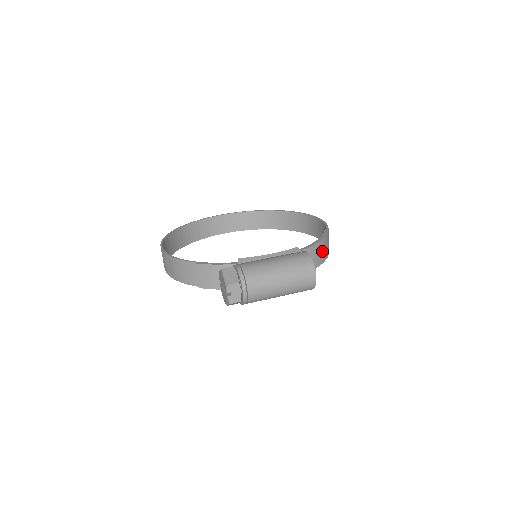
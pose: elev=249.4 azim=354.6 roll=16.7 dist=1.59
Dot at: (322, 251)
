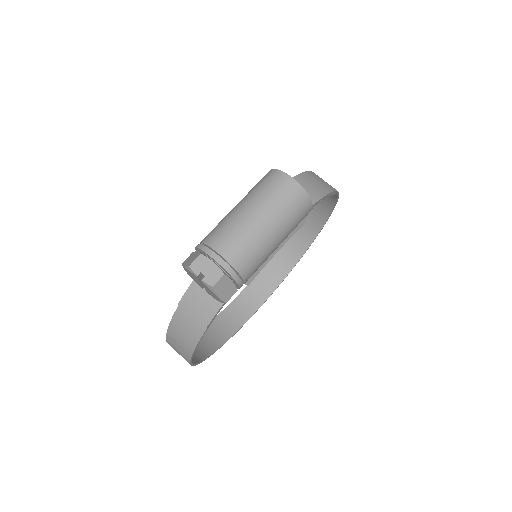
Dot at: (313, 184)
